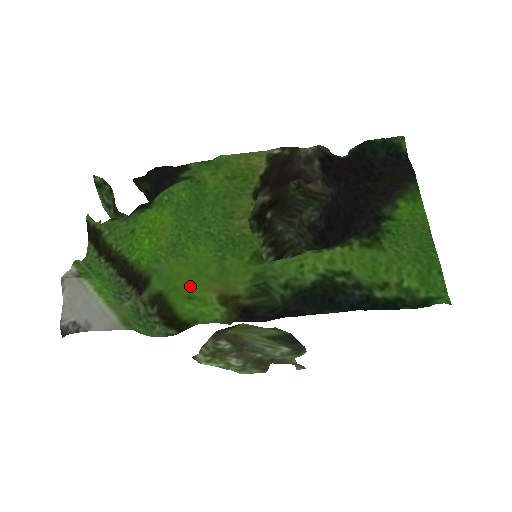
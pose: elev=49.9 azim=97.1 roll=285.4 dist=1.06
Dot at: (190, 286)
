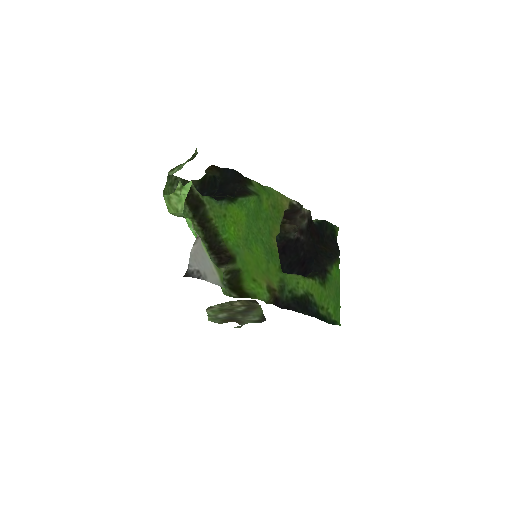
Dot at: (255, 273)
